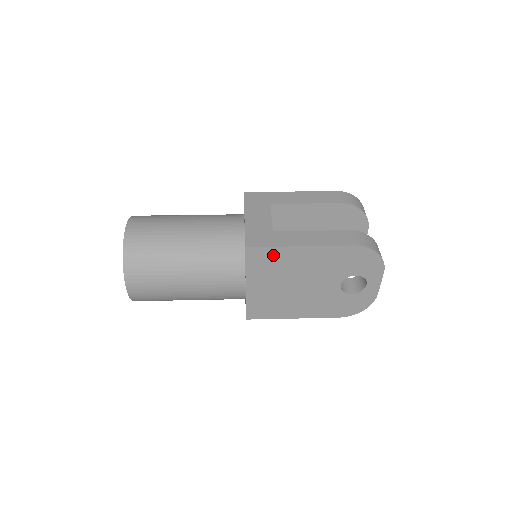
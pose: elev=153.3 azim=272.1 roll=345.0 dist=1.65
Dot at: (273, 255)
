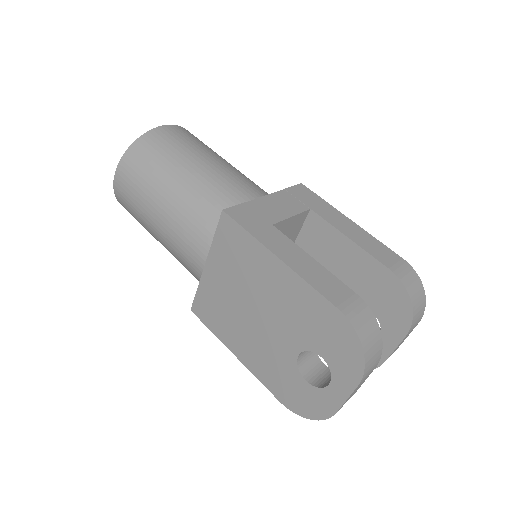
Dot at: (245, 245)
